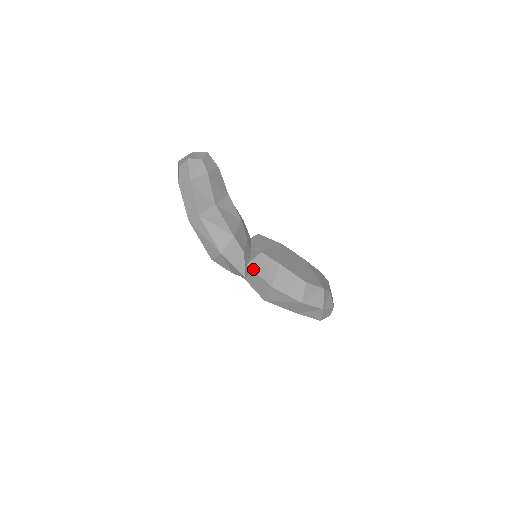
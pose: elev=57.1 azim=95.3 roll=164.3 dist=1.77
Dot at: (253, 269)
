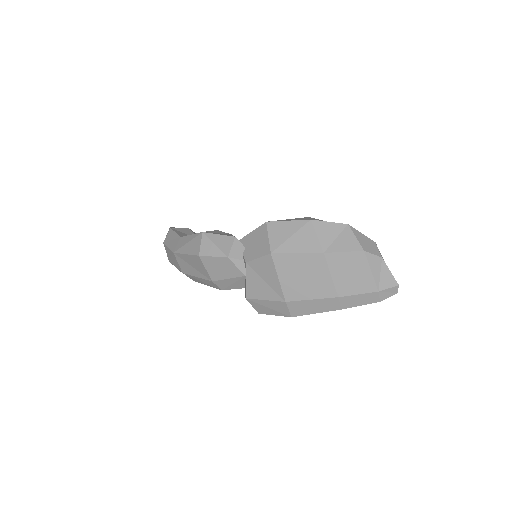
Dot at: (245, 237)
